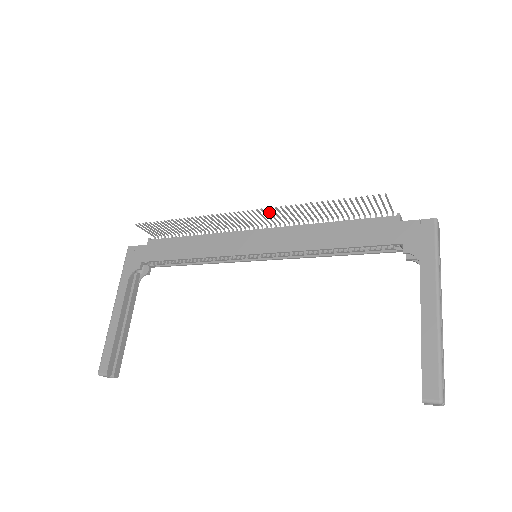
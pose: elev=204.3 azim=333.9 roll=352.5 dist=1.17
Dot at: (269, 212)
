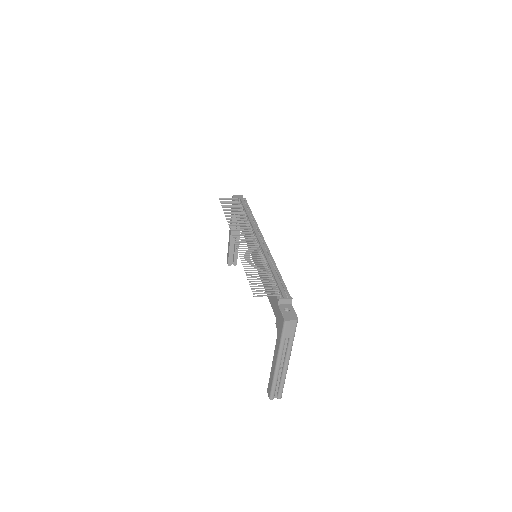
Dot at: occluded
